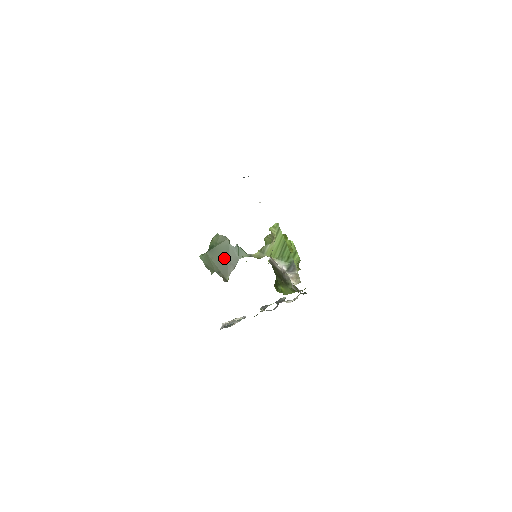
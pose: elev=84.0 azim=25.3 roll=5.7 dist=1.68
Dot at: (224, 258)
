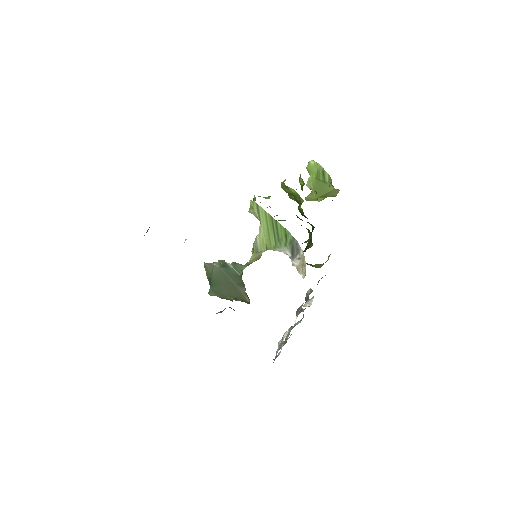
Dot at: (227, 284)
